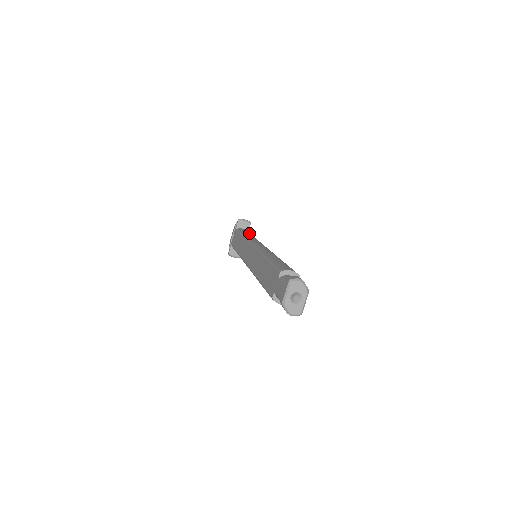
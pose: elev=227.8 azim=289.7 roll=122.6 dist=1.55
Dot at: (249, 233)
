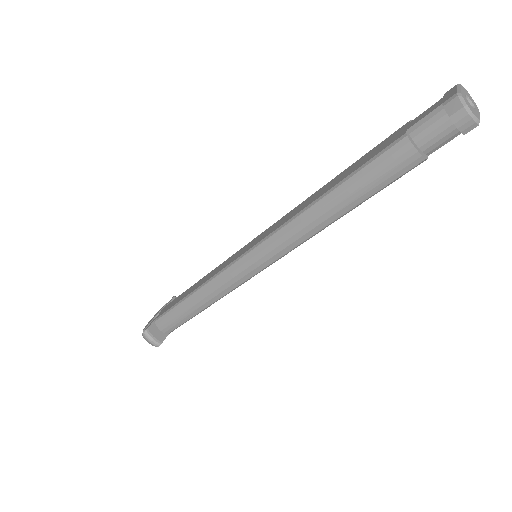
Dot at: occluded
